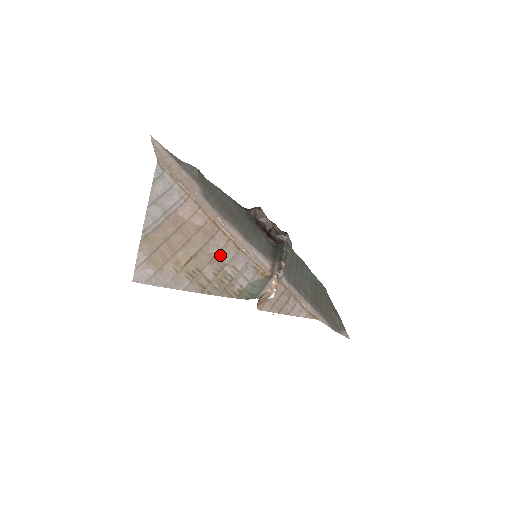
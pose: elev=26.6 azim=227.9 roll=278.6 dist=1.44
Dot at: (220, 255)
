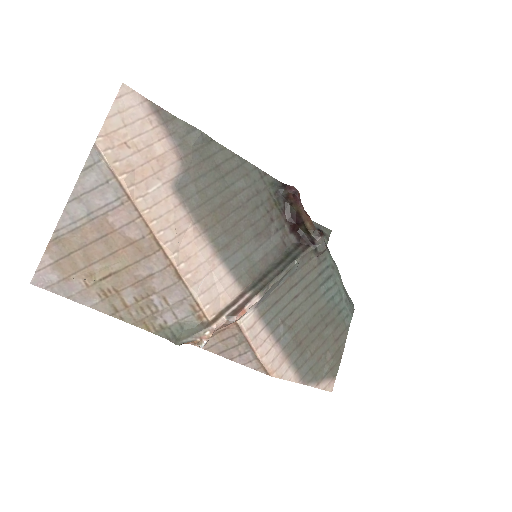
Dot at: (151, 280)
